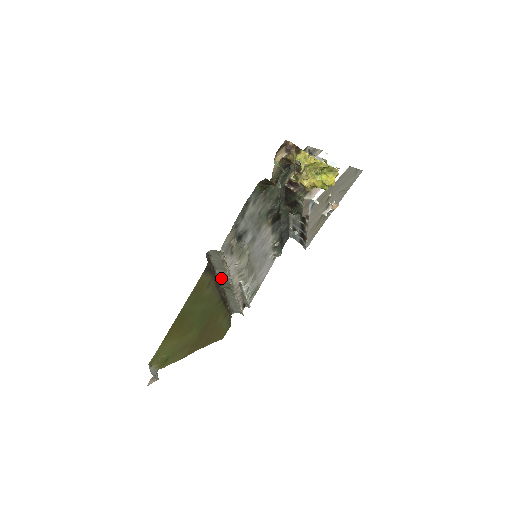
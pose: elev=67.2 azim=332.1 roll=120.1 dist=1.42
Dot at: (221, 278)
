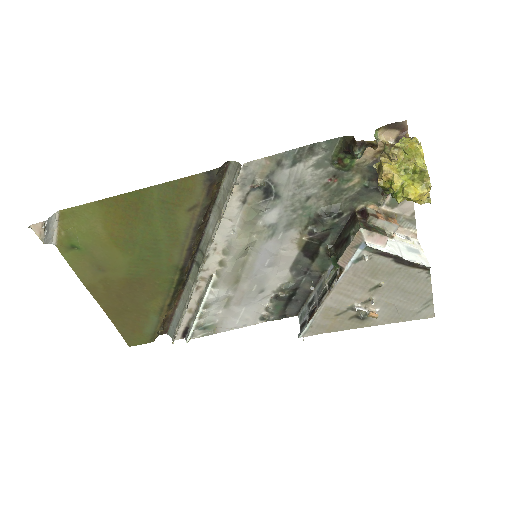
Dot at: (206, 236)
